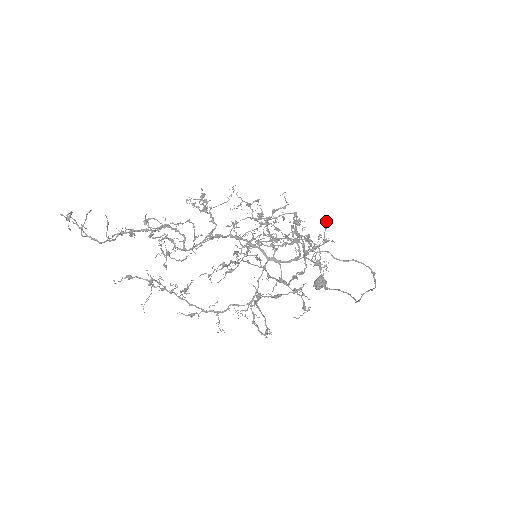
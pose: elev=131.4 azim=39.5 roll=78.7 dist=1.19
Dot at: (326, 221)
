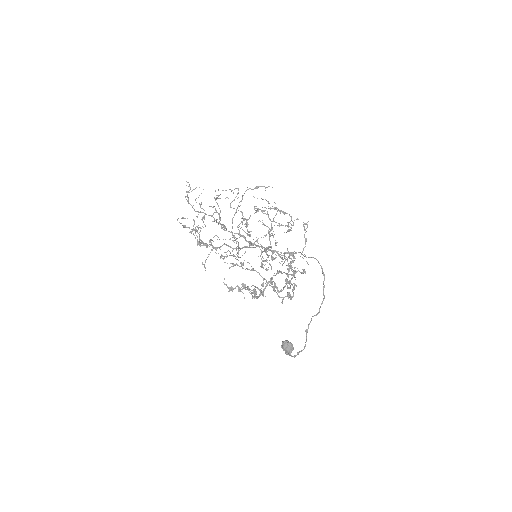
Dot at: (306, 223)
